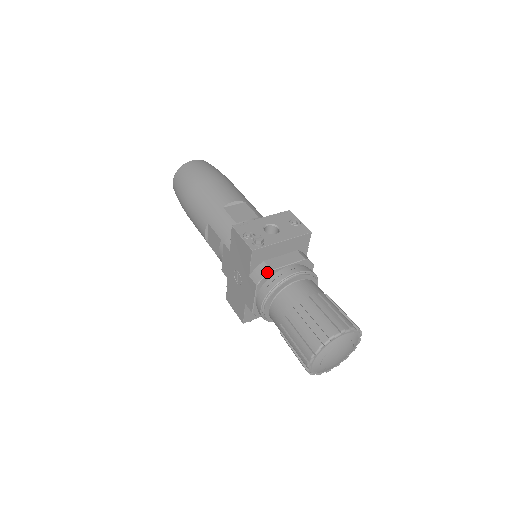
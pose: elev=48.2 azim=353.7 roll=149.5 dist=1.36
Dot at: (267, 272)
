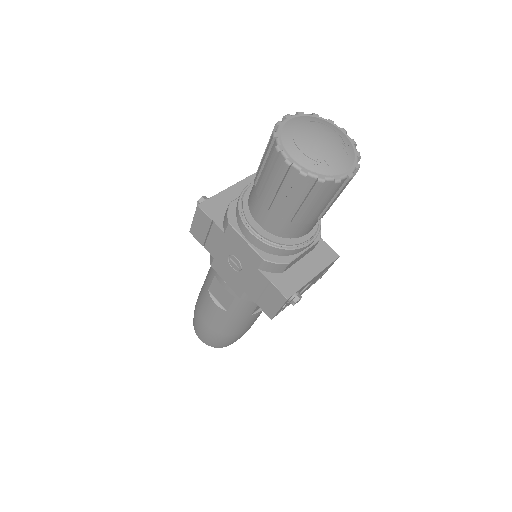
Dot at: (228, 207)
